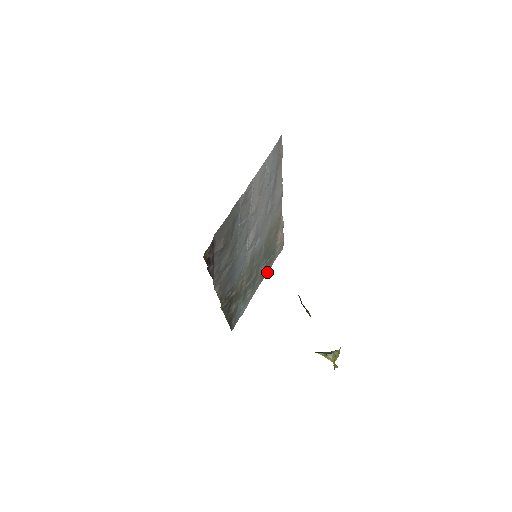
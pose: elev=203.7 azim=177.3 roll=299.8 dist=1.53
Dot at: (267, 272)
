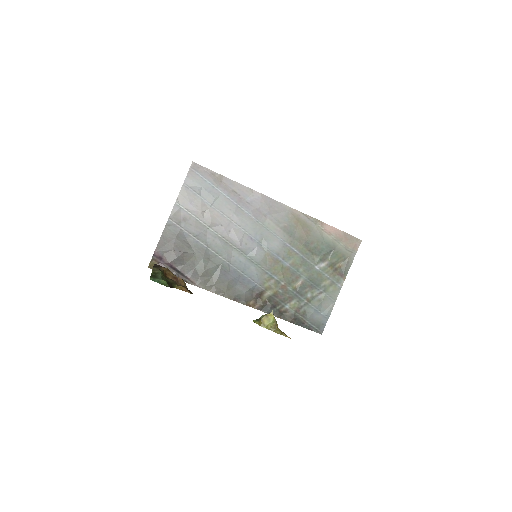
Dot at: occluded
